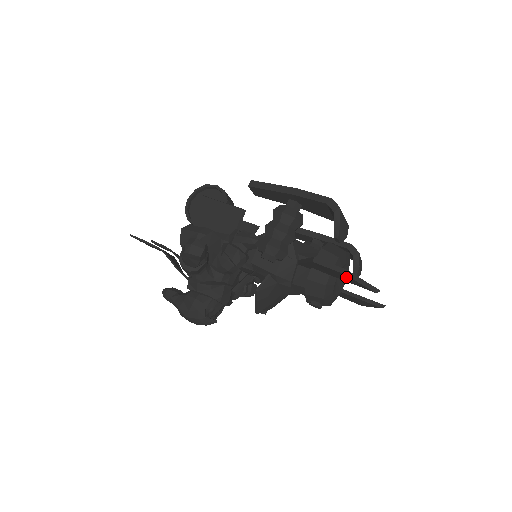
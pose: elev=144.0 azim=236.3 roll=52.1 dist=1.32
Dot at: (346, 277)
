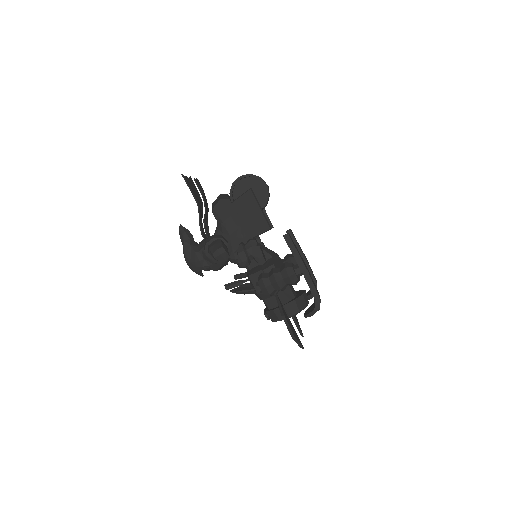
Dot at: occluded
